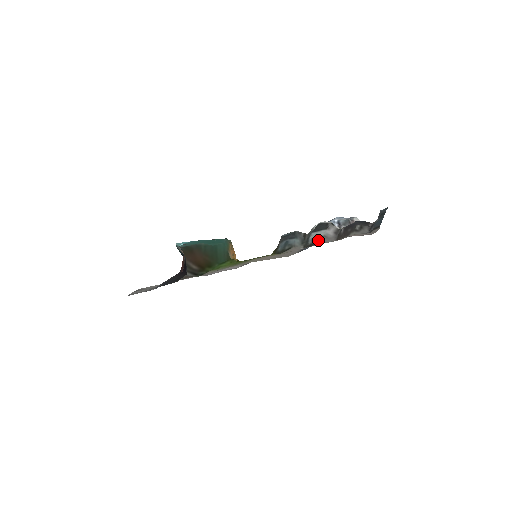
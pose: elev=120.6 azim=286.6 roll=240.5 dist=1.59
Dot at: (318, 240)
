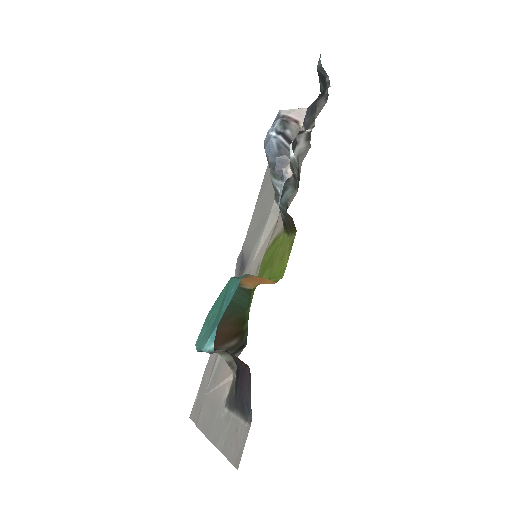
Dot at: (297, 167)
